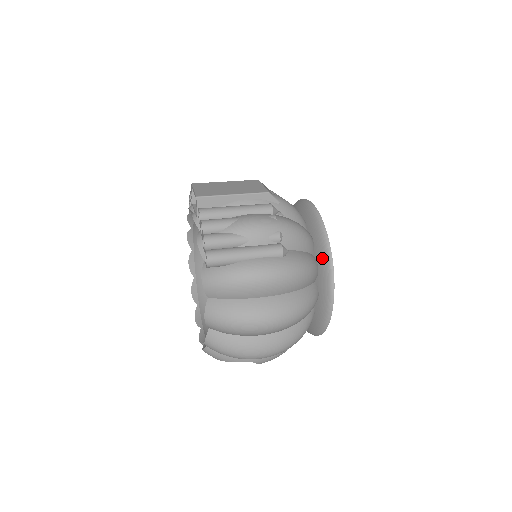
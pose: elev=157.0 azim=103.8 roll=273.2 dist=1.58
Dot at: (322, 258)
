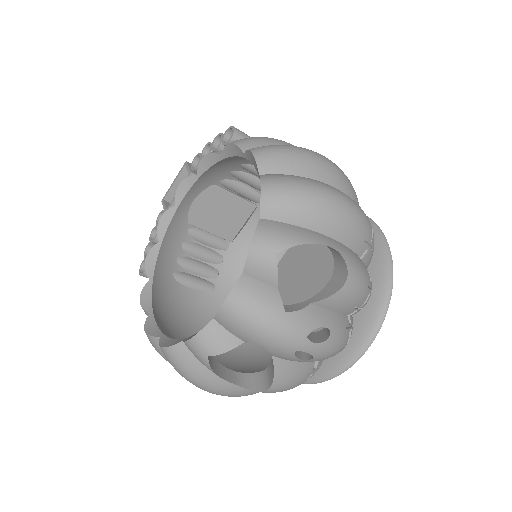
Dot at: occluded
